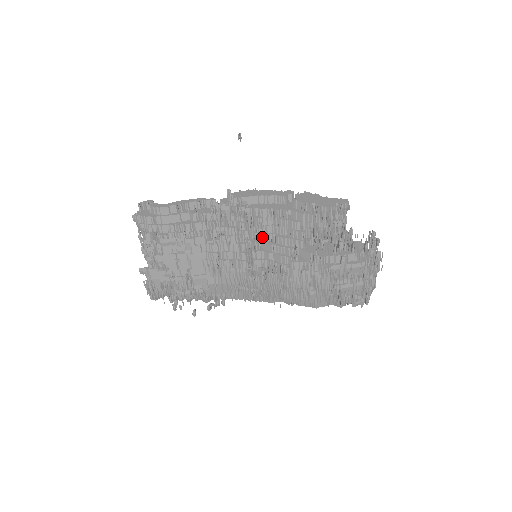
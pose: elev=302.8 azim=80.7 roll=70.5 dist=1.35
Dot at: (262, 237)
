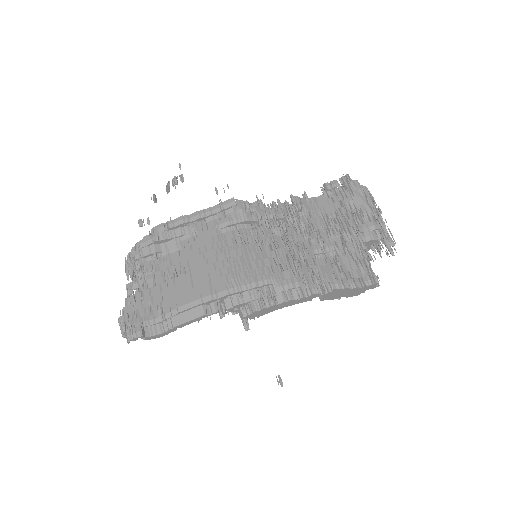
Dot at: occluded
